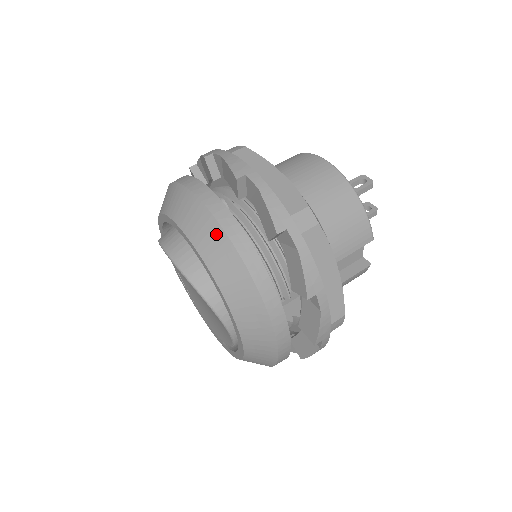
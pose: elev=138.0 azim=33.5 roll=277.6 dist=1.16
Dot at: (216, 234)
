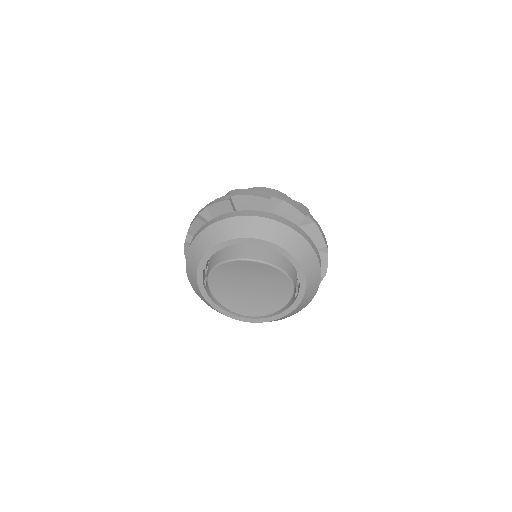
Dot at: (283, 229)
